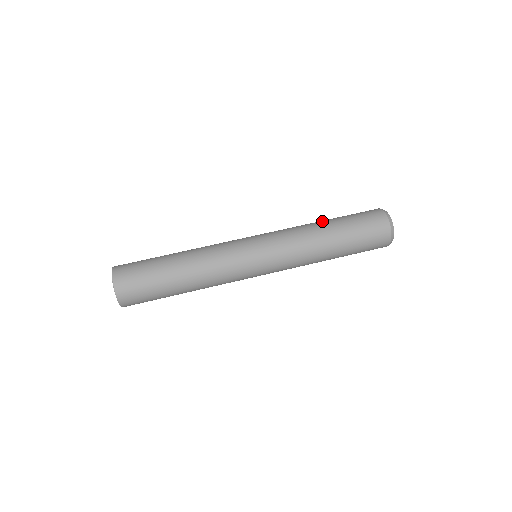
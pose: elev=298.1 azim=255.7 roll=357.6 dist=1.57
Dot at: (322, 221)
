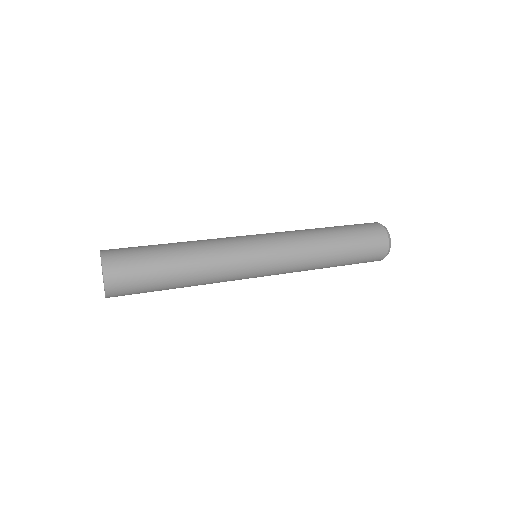
Dot at: occluded
